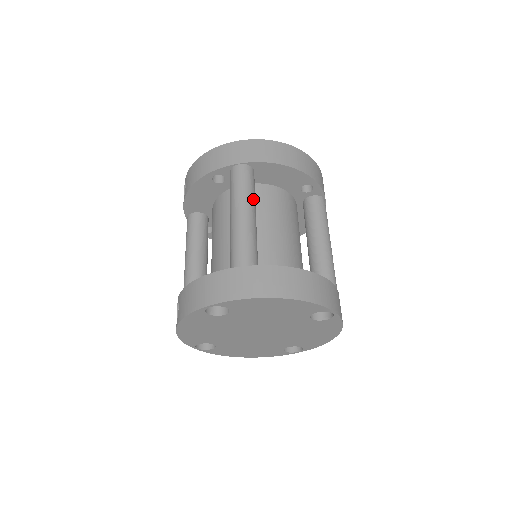
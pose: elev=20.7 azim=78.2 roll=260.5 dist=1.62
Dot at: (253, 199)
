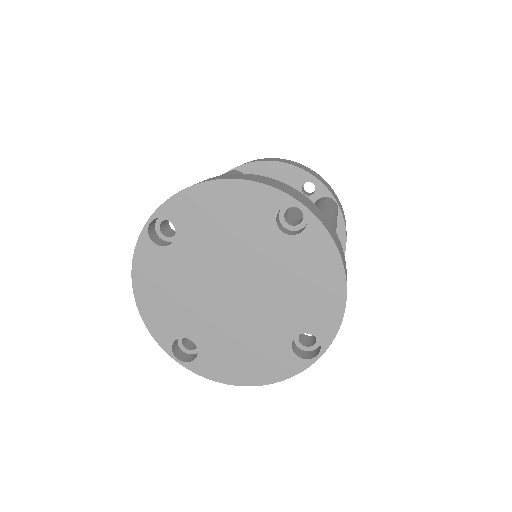
Dot at: occluded
